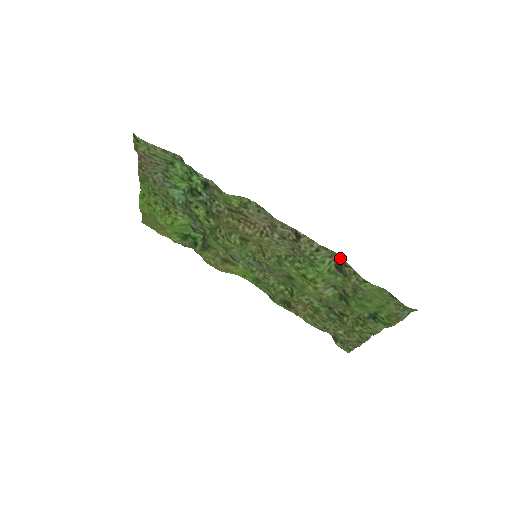
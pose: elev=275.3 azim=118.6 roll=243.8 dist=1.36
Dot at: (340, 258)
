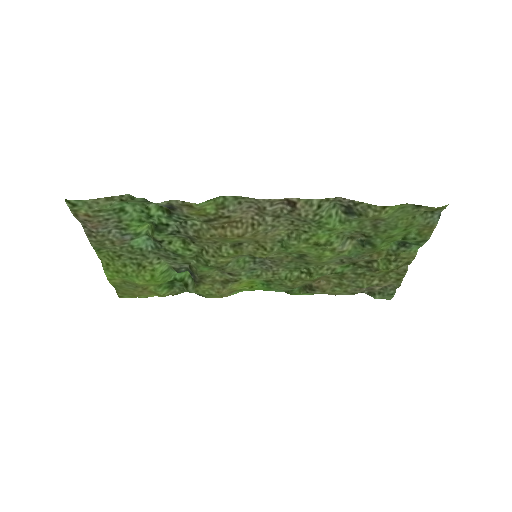
Dot at: (346, 200)
